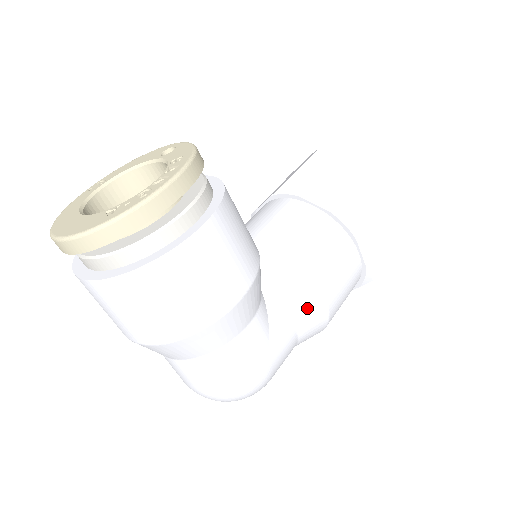
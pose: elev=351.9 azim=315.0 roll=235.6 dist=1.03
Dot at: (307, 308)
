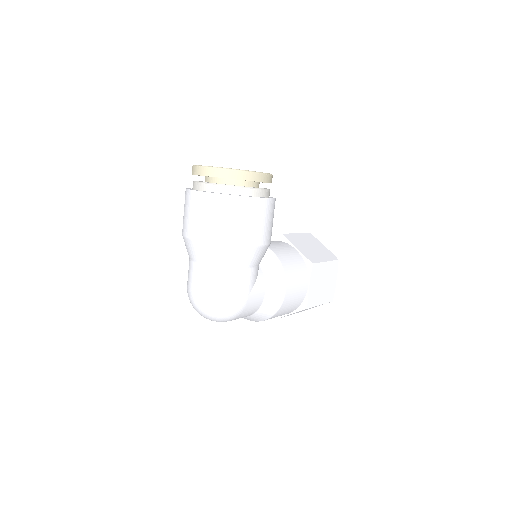
Dot at: (276, 289)
